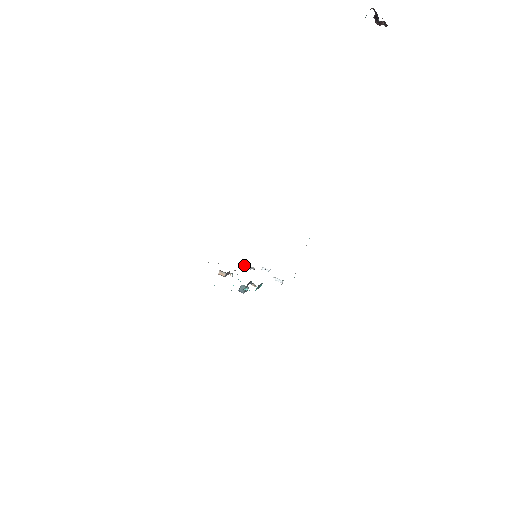
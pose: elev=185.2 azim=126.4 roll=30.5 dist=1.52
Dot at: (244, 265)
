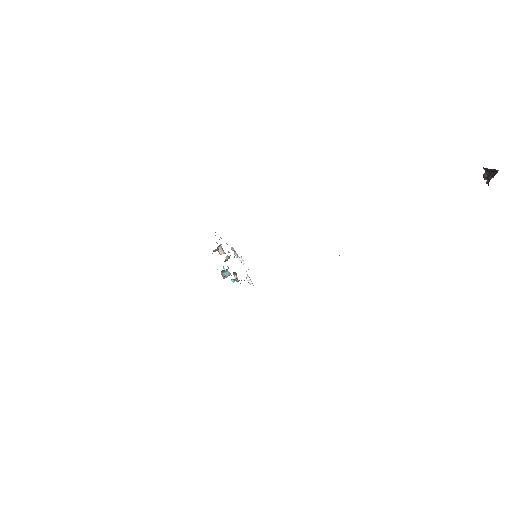
Dot at: (232, 248)
